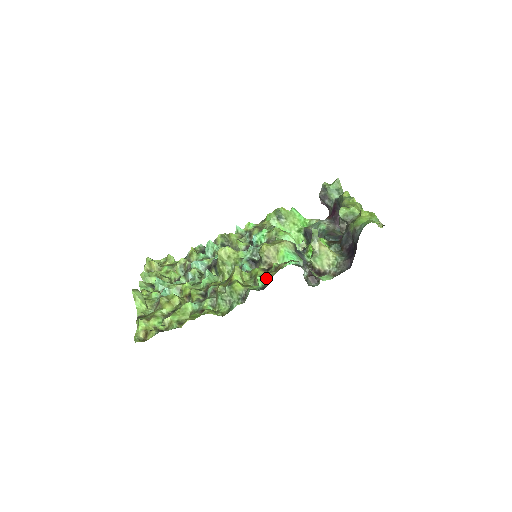
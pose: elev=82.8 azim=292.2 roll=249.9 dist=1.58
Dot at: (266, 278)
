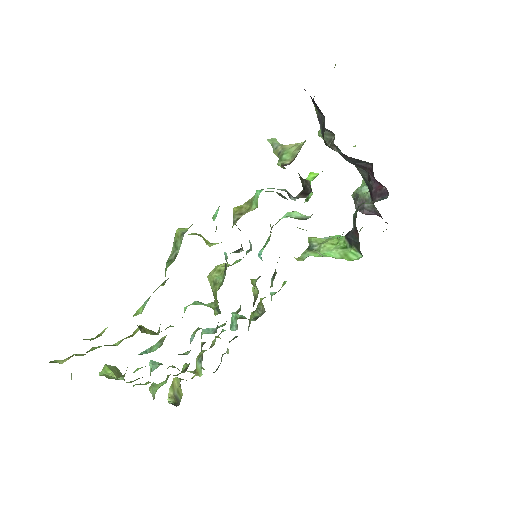
Dot at: occluded
